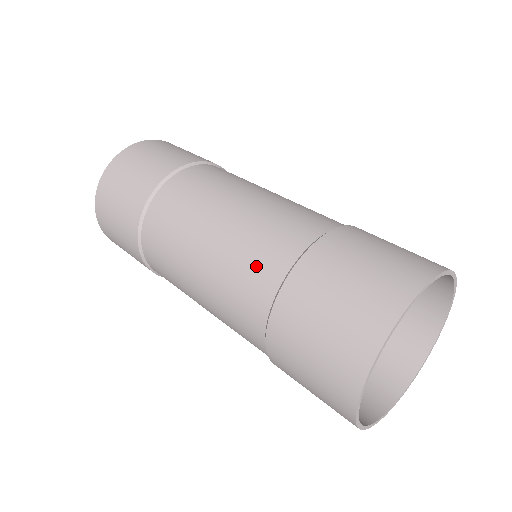
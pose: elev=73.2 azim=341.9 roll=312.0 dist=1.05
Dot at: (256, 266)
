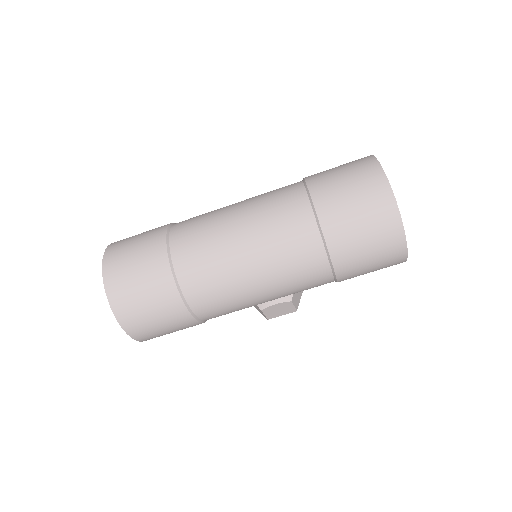
Dot at: (283, 197)
